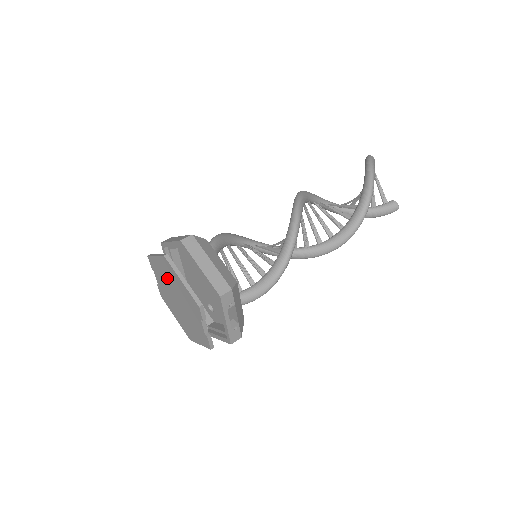
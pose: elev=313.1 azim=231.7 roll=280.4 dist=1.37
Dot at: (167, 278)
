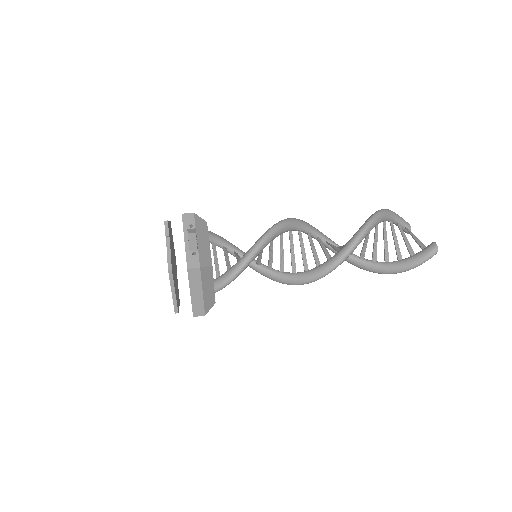
Dot at: occluded
